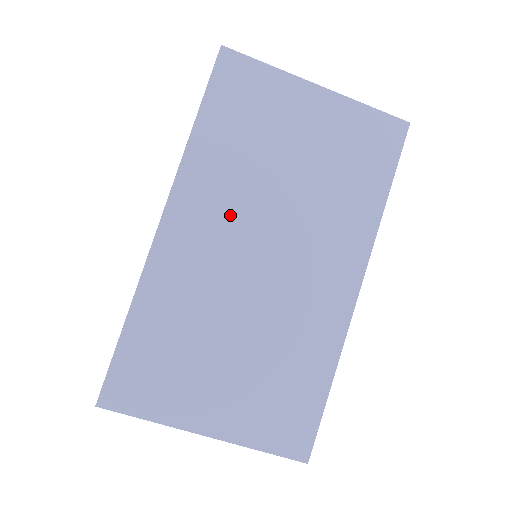
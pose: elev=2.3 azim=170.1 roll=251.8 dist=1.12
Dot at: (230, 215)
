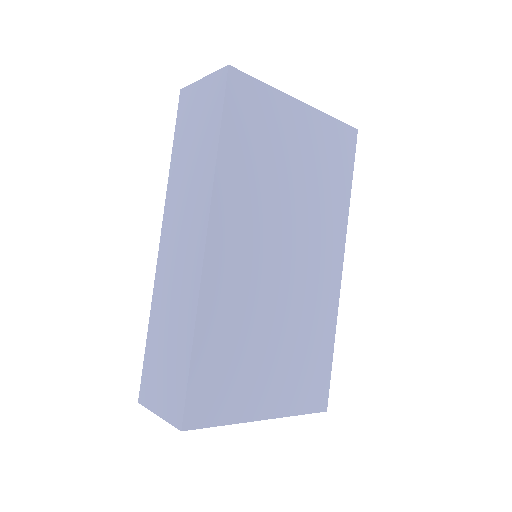
Dot at: (256, 229)
